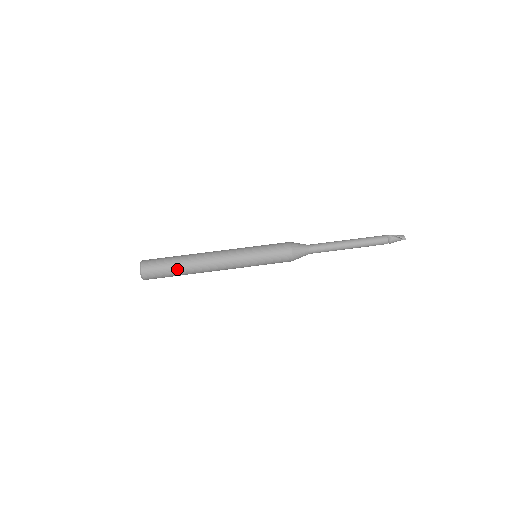
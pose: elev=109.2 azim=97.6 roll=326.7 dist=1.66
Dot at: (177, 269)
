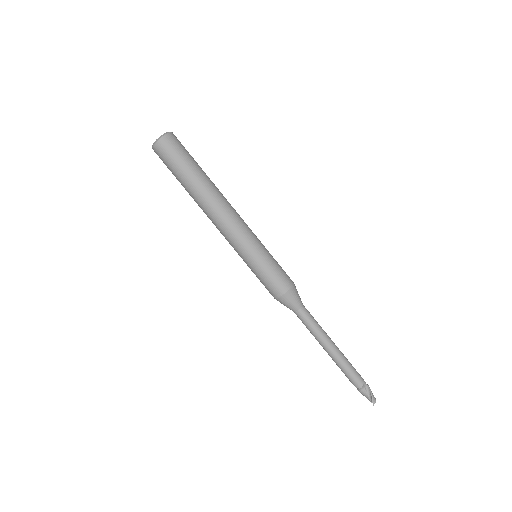
Dot at: (188, 177)
